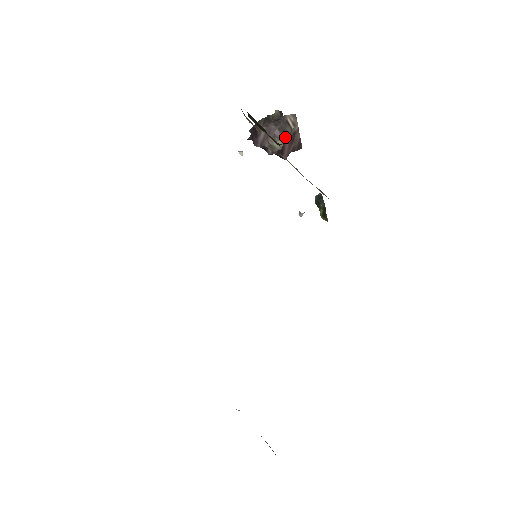
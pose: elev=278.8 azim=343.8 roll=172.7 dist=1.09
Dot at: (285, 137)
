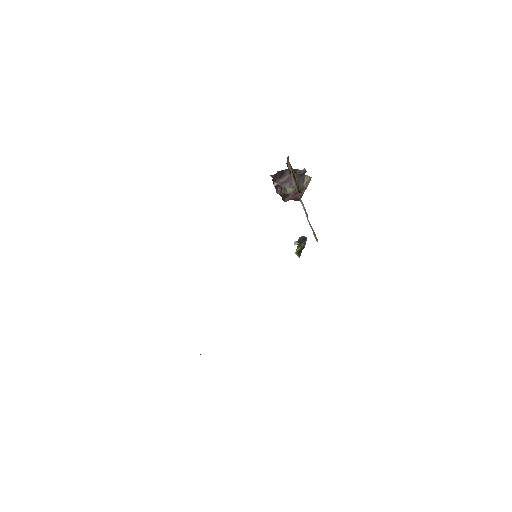
Dot at: occluded
